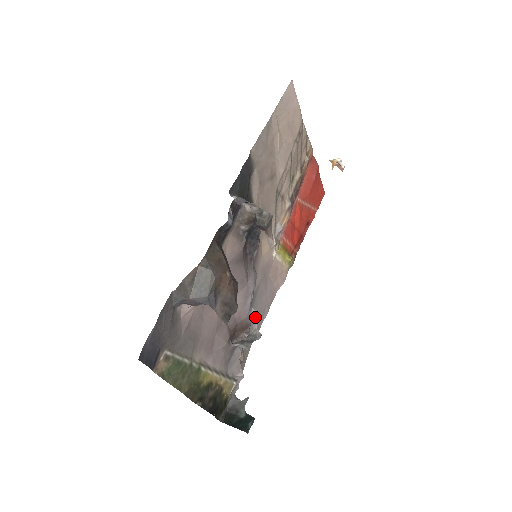
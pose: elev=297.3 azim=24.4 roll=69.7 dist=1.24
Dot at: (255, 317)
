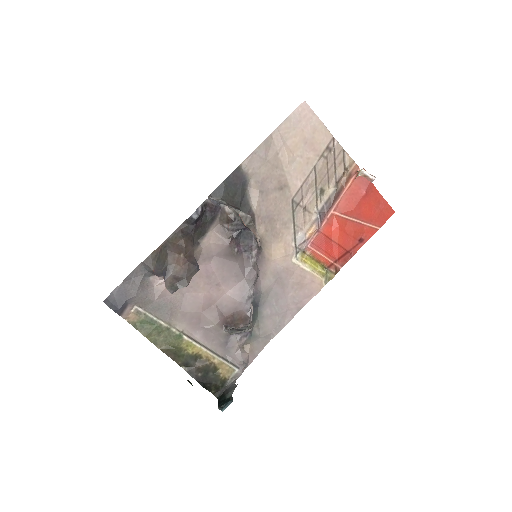
Dot at: (252, 311)
